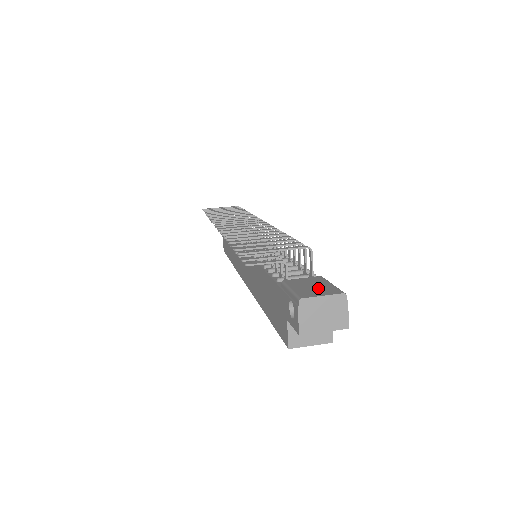
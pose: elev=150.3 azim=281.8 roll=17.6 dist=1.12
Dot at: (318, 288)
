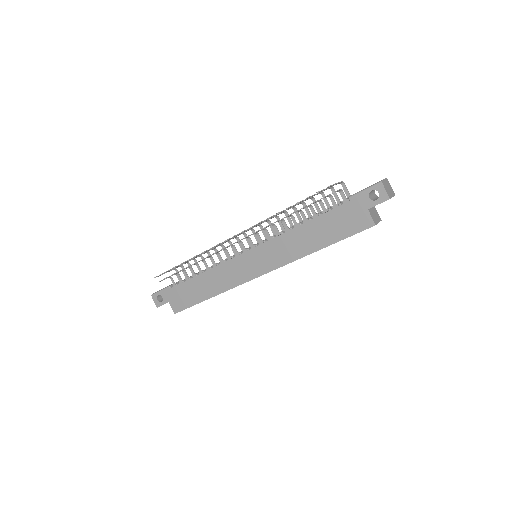
Dot at: occluded
